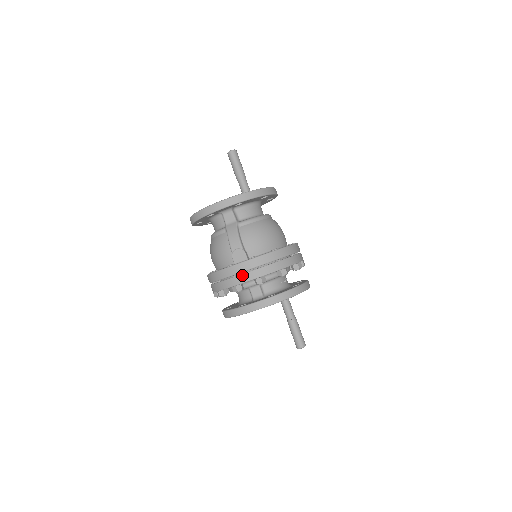
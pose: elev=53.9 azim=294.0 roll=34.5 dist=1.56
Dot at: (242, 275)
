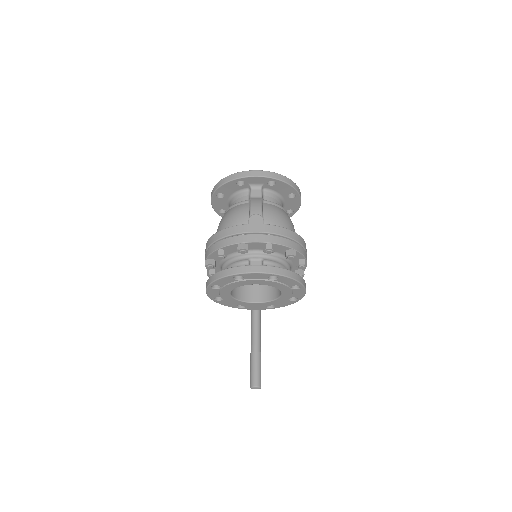
Dot at: (254, 235)
